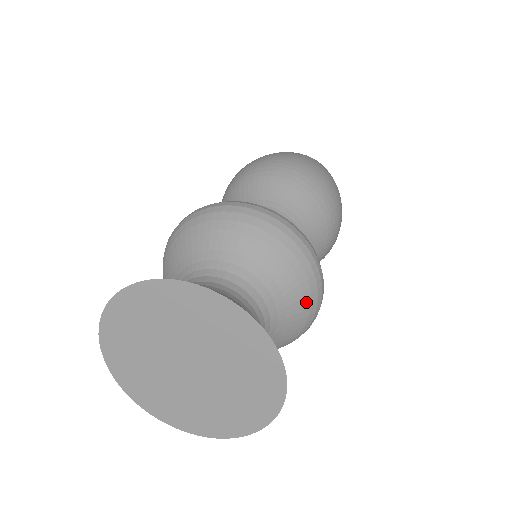
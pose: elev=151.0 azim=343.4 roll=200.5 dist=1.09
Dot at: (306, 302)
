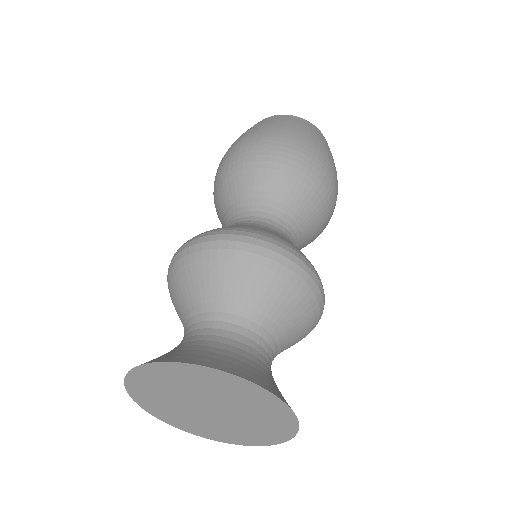
Dot at: (284, 285)
